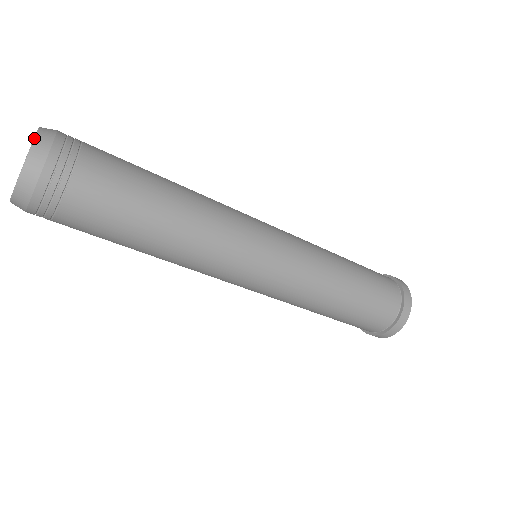
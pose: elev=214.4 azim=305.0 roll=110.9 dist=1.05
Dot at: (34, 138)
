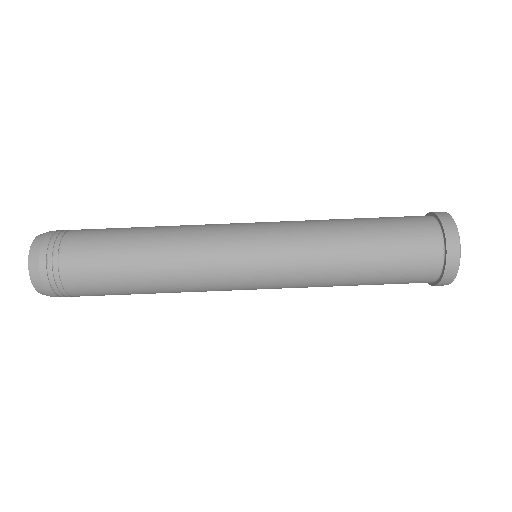
Dot at: (34, 239)
